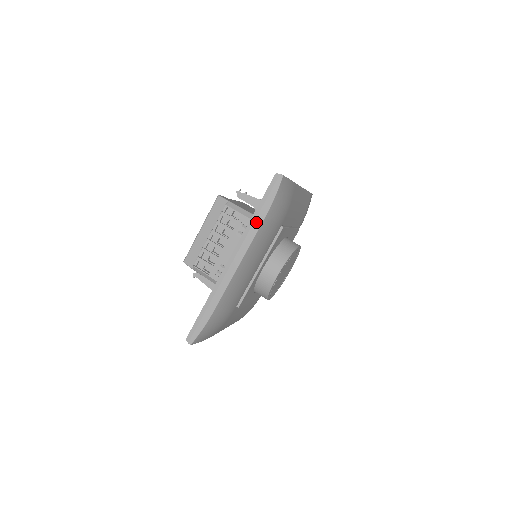
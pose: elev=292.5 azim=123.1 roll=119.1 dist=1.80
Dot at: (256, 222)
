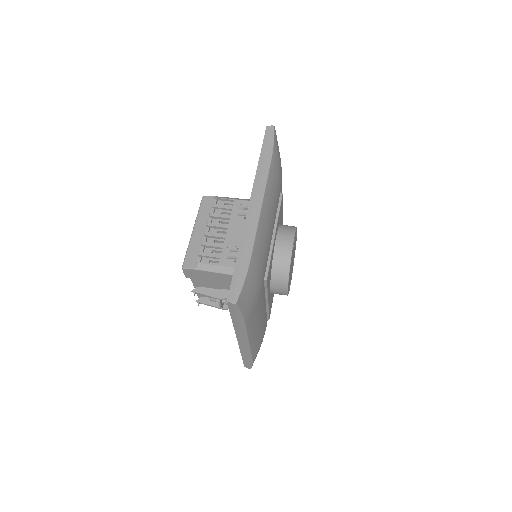
Dot at: (264, 165)
